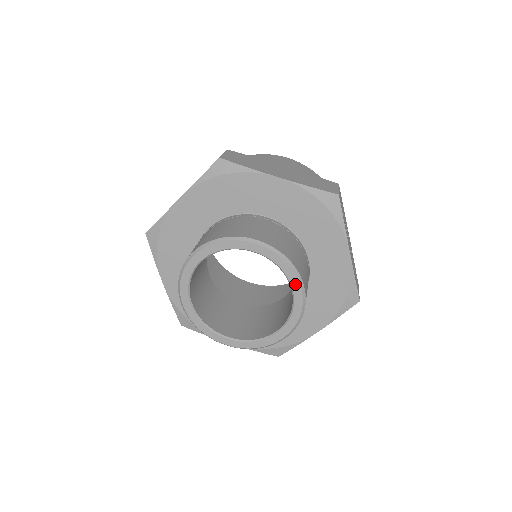
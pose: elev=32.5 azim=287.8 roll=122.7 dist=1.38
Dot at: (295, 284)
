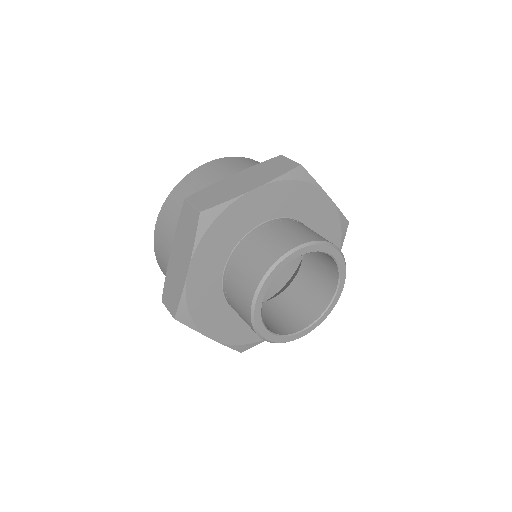
Dot at: (341, 289)
